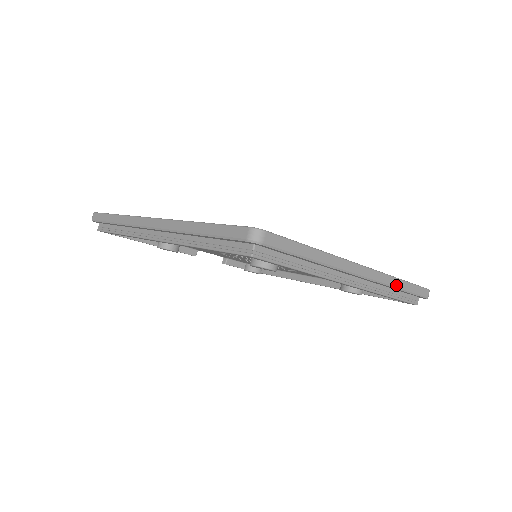
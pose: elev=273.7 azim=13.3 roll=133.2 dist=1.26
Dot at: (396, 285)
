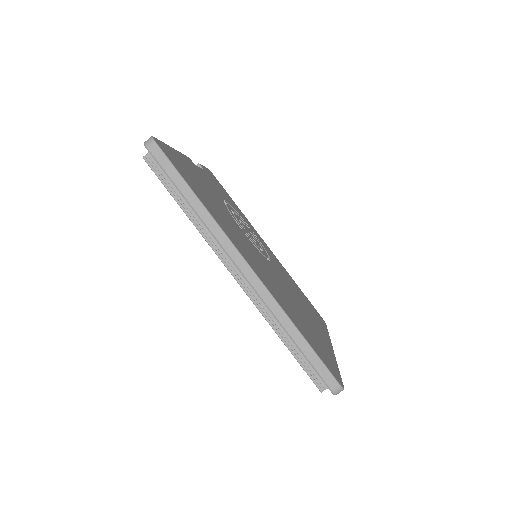
Dot at: occluded
